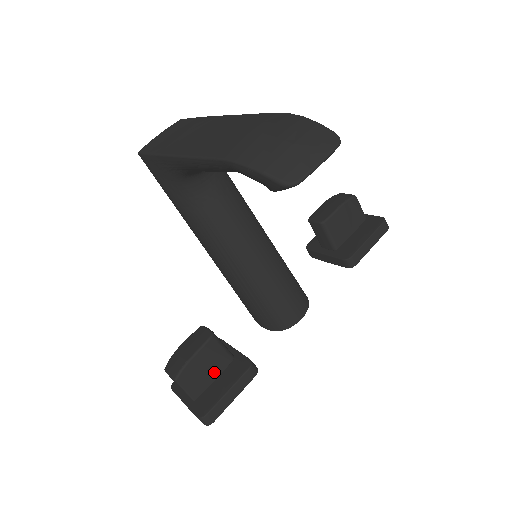
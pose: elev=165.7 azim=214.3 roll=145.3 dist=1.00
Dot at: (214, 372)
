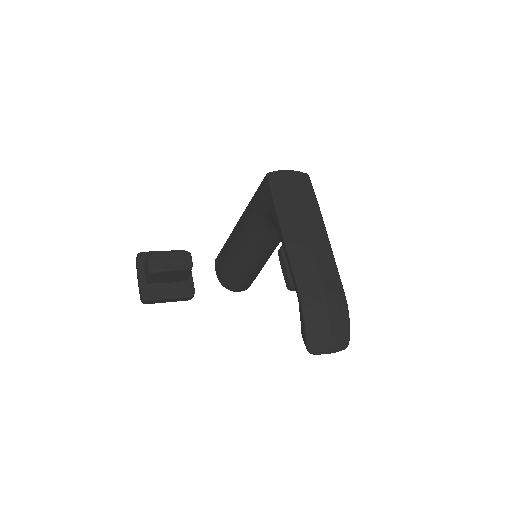
Dot at: (171, 280)
